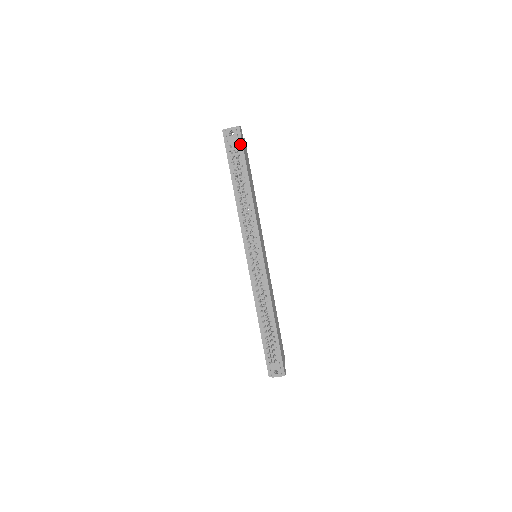
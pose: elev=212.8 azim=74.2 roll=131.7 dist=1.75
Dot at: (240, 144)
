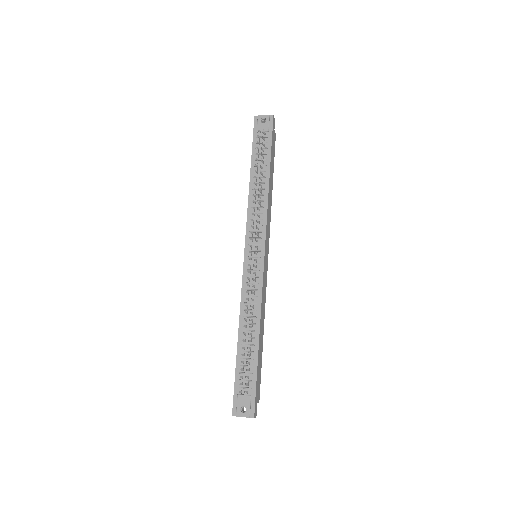
Dot at: (270, 132)
